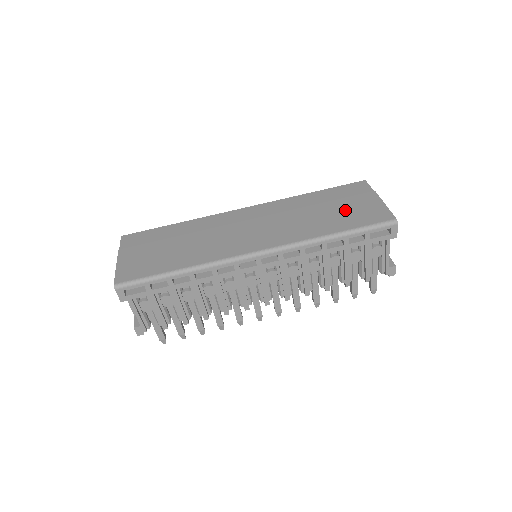
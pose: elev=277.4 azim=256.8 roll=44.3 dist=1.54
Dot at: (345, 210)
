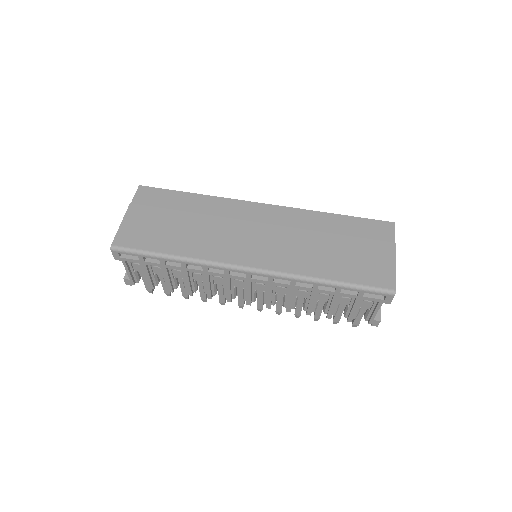
Dot at: (354, 255)
